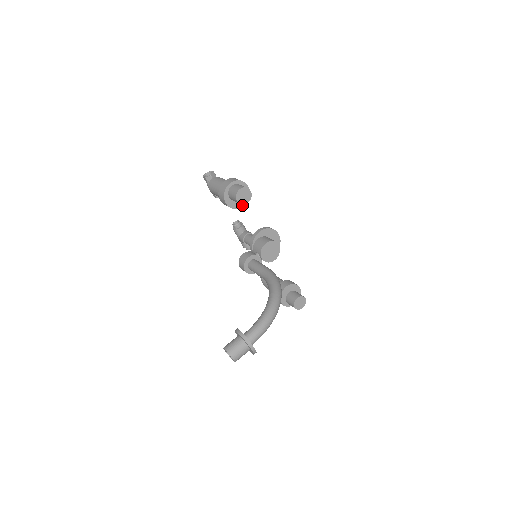
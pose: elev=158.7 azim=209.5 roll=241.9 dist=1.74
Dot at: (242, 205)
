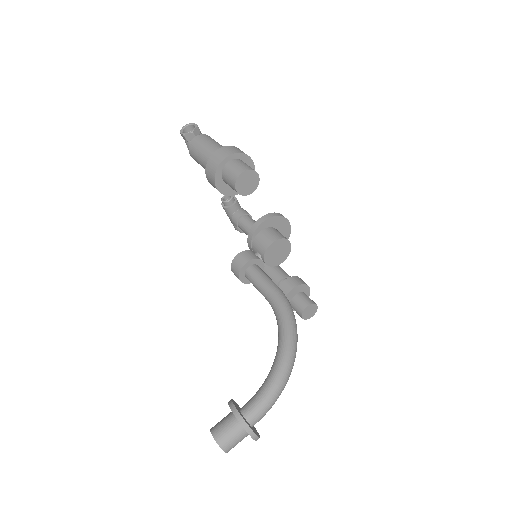
Dot at: occluded
